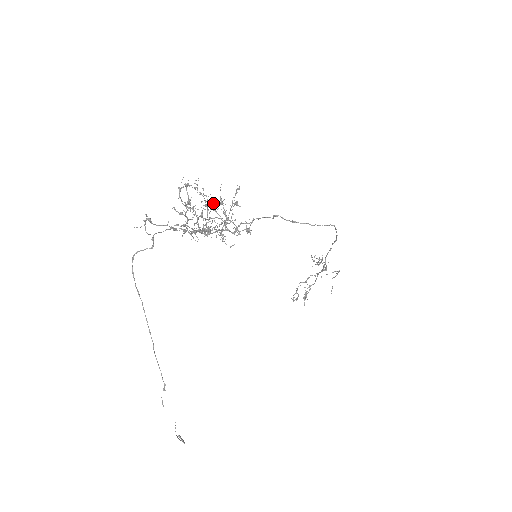
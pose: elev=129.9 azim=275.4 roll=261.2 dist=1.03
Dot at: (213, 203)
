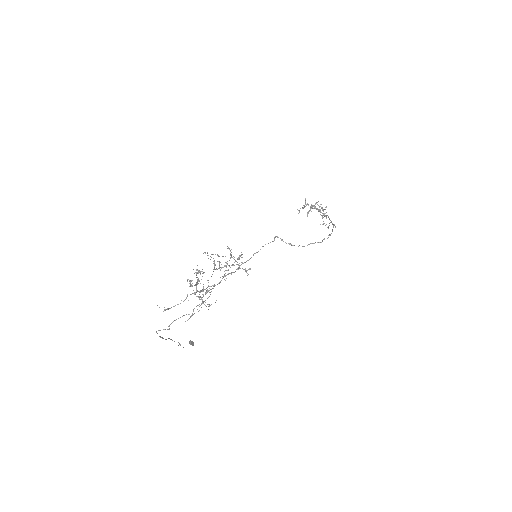
Dot at: (219, 265)
